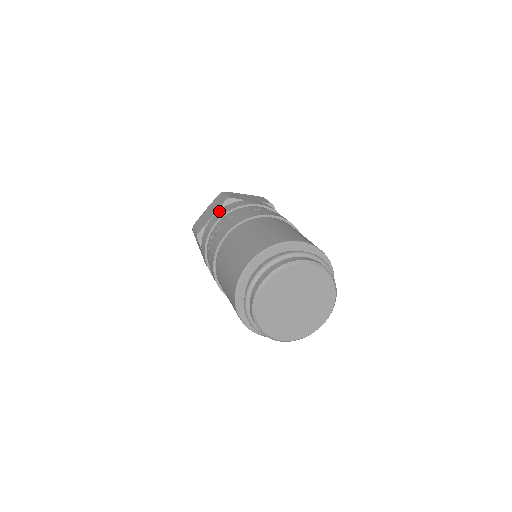
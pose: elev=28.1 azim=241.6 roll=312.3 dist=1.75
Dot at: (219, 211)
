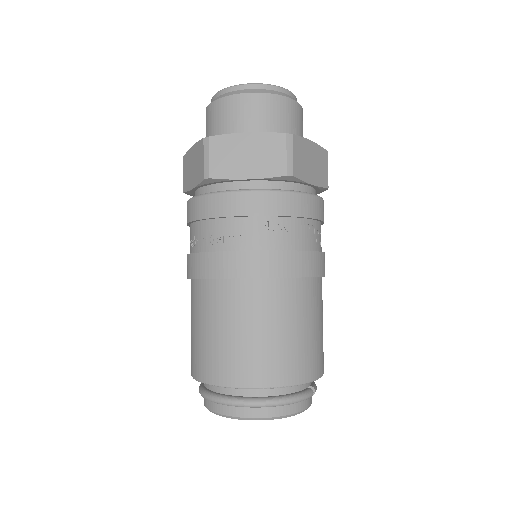
Dot at: (194, 200)
